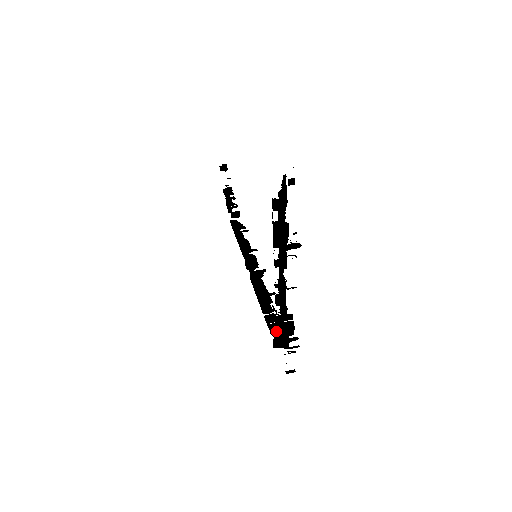
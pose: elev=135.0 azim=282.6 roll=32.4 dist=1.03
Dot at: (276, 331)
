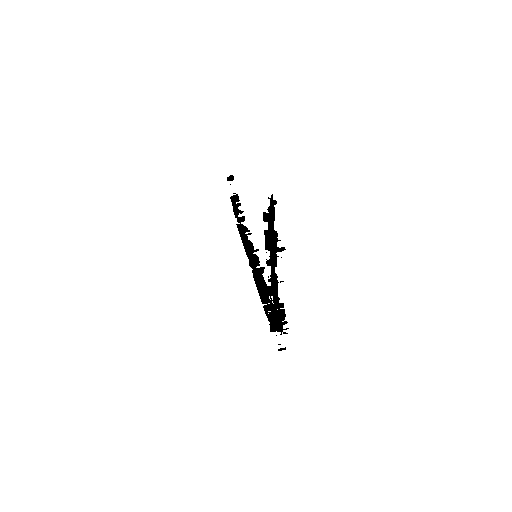
Dot at: occluded
